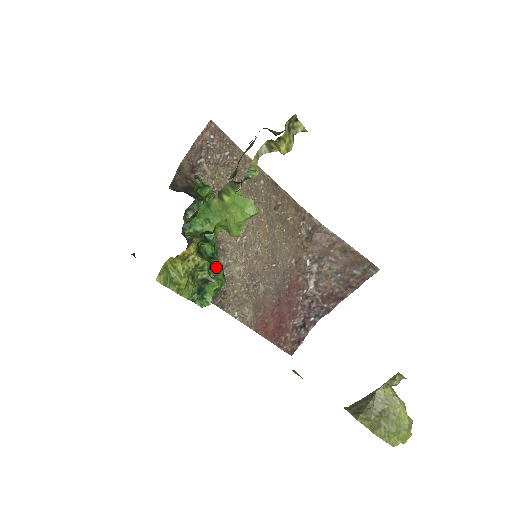
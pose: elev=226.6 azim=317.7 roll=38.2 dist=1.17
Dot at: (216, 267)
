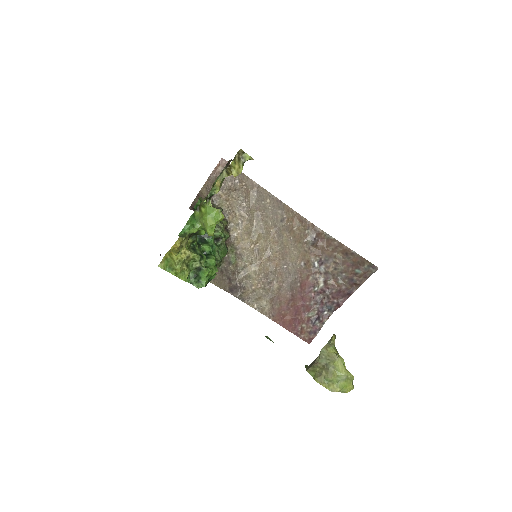
Dot at: (210, 260)
